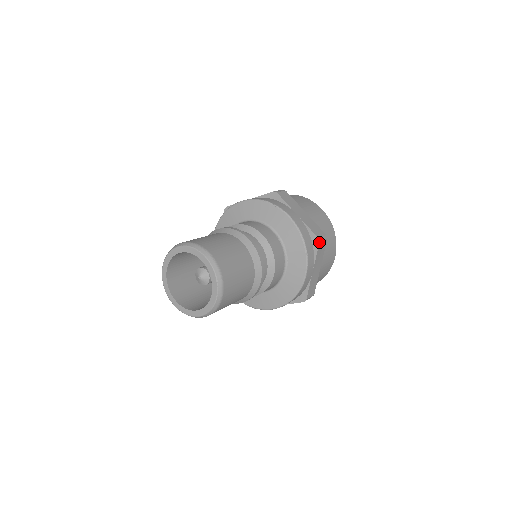
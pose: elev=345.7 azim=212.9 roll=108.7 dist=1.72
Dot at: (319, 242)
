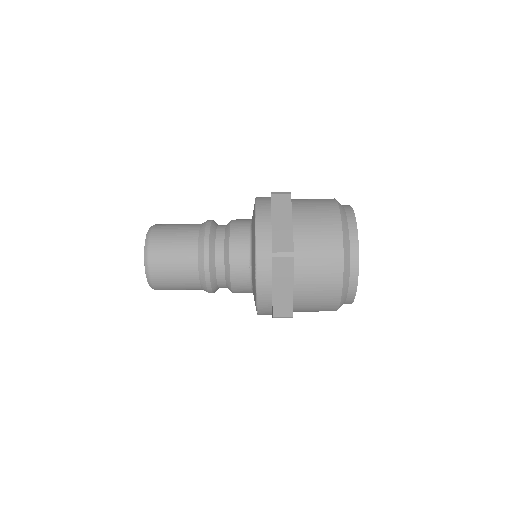
Dot at: (271, 194)
